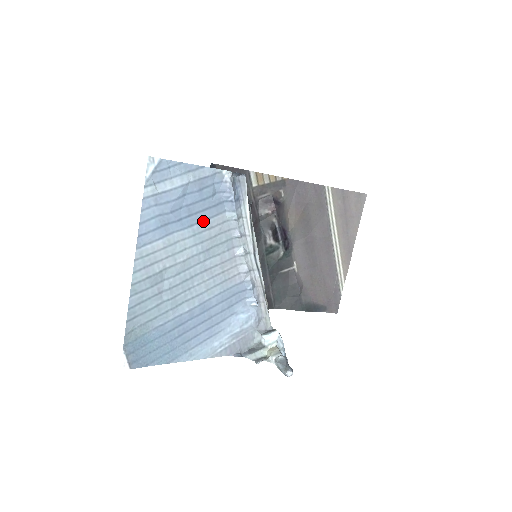
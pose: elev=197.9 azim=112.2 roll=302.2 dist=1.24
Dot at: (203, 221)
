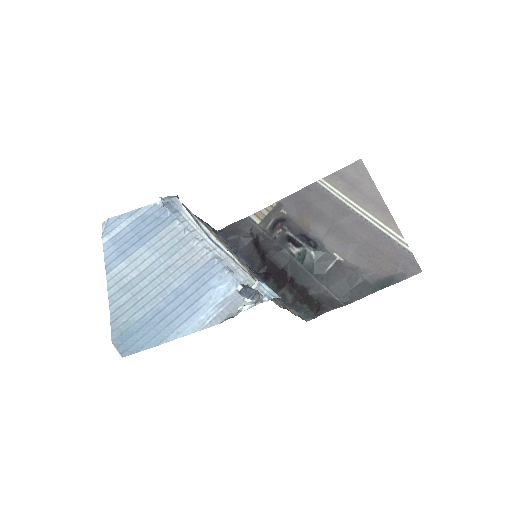
Dot at: (153, 237)
